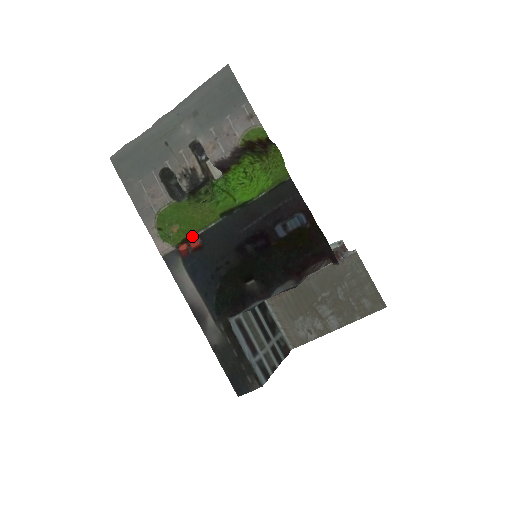
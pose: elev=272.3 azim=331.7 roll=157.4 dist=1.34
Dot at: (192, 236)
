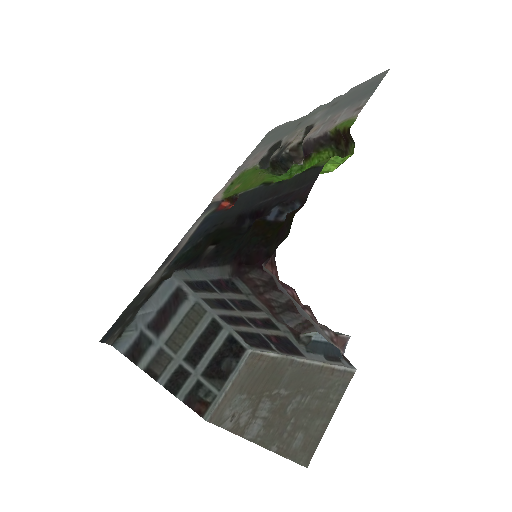
Dot at: (236, 195)
